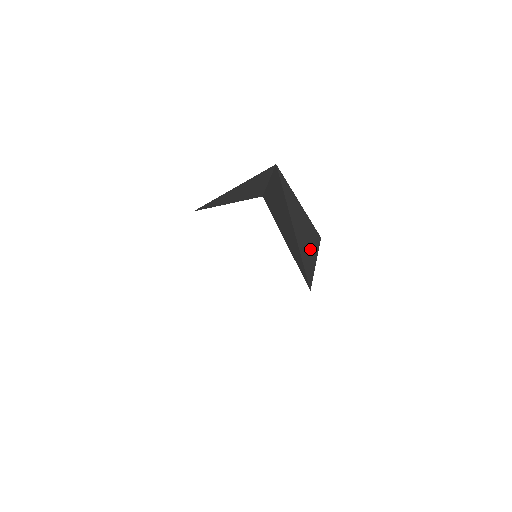
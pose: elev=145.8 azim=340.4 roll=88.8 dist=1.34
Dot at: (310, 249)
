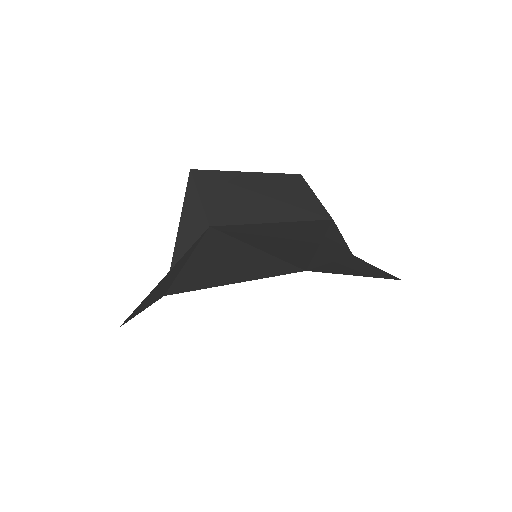
Dot at: (300, 193)
